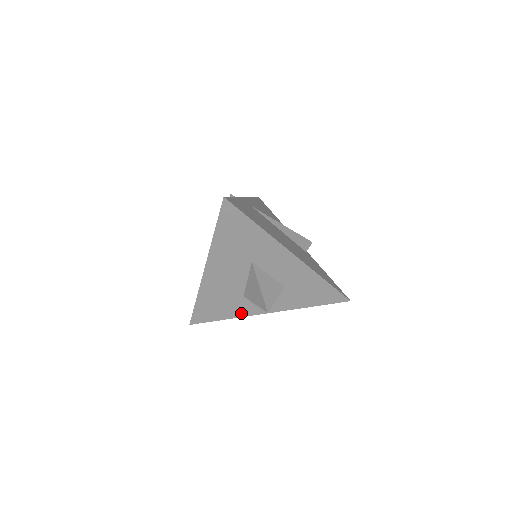
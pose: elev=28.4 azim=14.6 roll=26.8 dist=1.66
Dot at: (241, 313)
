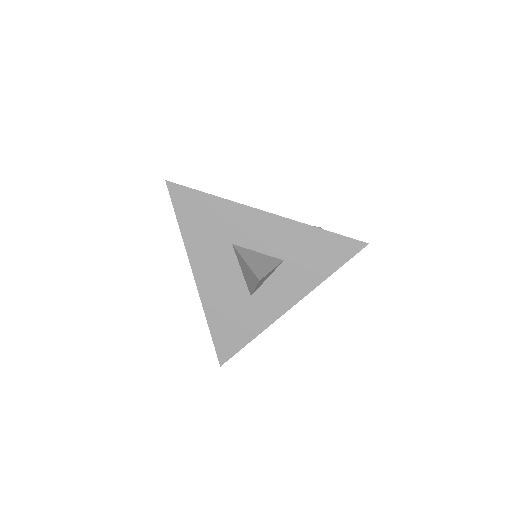
Dot at: (262, 323)
